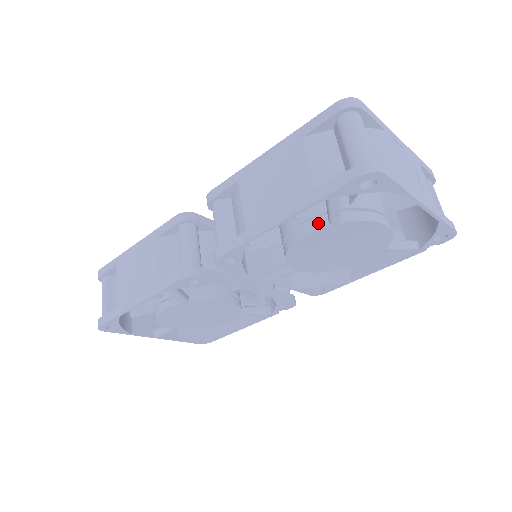
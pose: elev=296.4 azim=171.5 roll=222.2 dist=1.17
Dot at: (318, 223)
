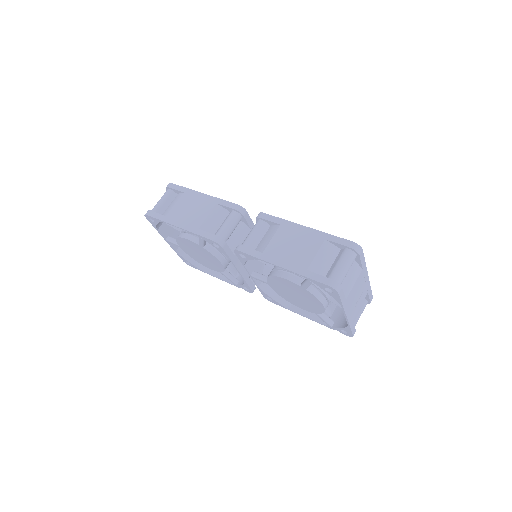
Dot at: (296, 280)
